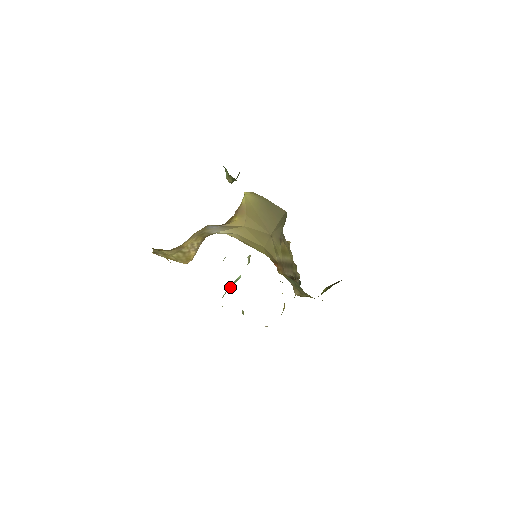
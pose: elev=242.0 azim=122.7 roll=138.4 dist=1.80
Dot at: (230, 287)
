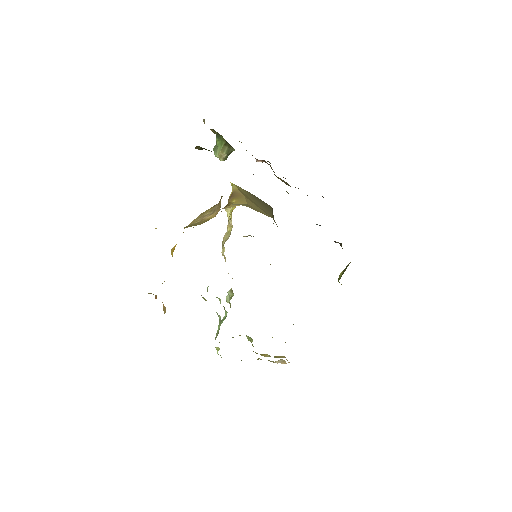
Dot at: occluded
